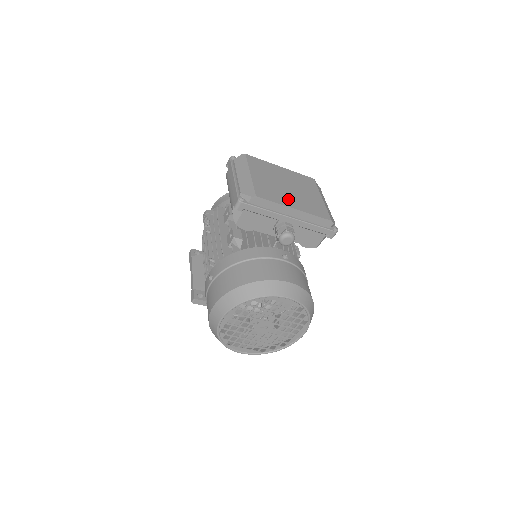
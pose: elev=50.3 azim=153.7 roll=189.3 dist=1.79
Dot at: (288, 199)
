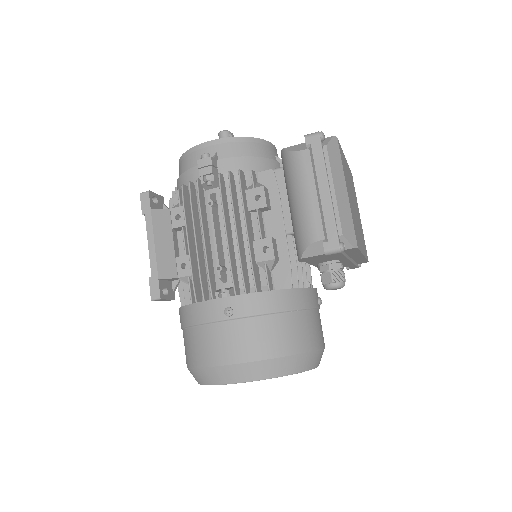
Dot at: occluded
